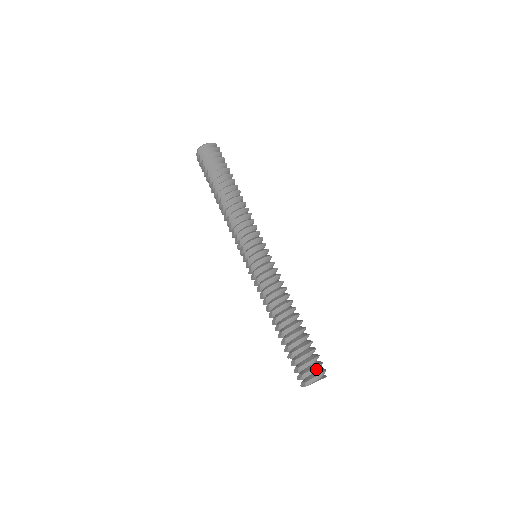
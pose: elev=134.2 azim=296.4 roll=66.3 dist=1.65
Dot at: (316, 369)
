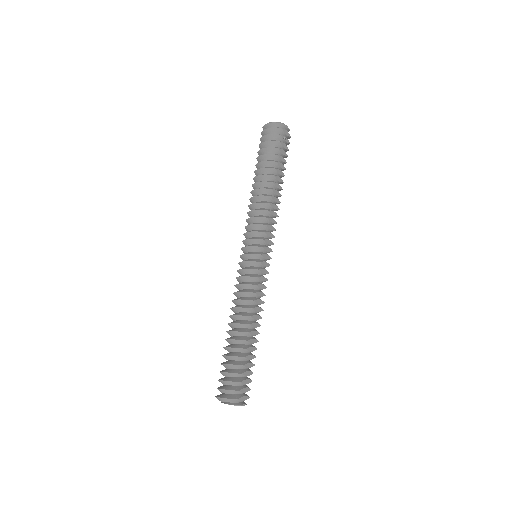
Dot at: (229, 392)
